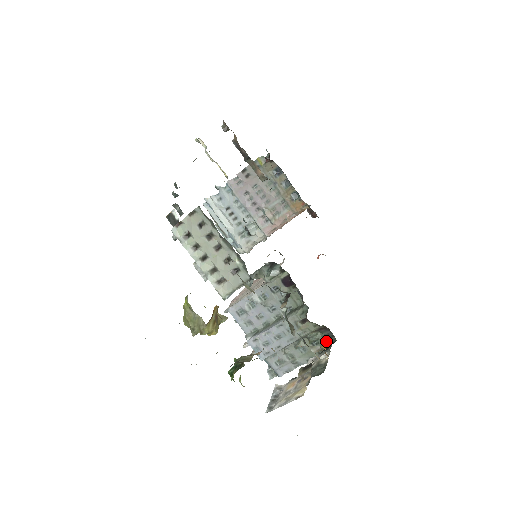
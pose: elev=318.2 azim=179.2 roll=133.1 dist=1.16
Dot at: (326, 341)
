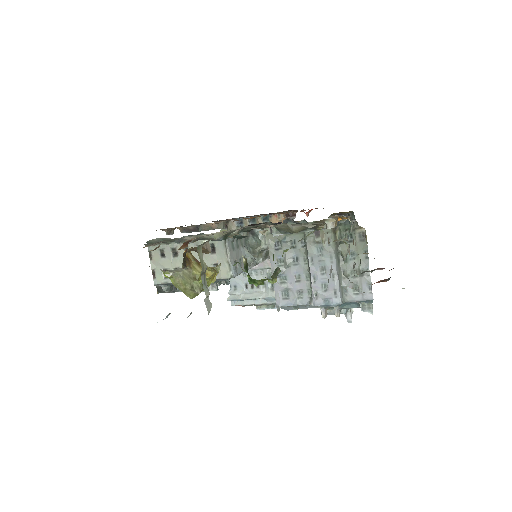
Dot at: occluded
